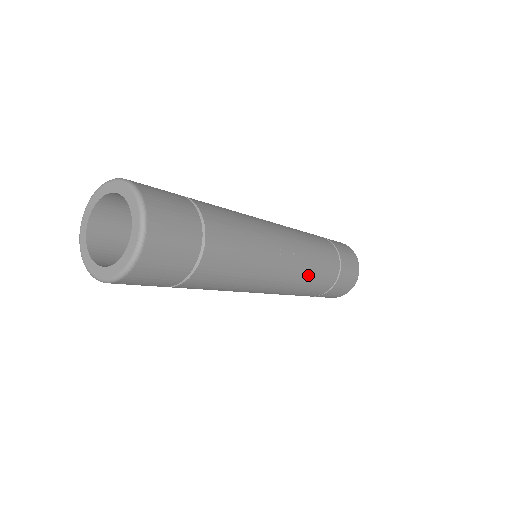
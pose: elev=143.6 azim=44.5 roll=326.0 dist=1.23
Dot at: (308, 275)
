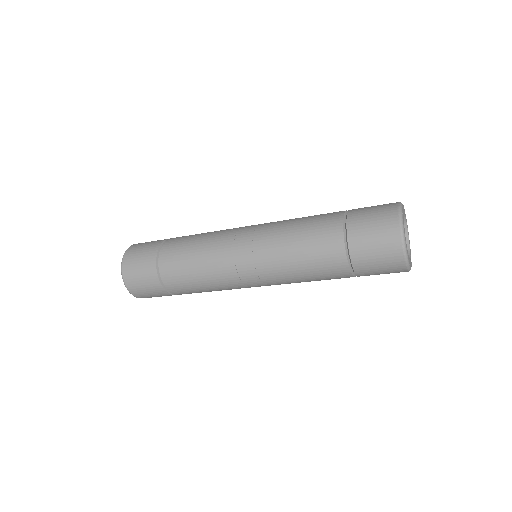
Dot at: (288, 271)
